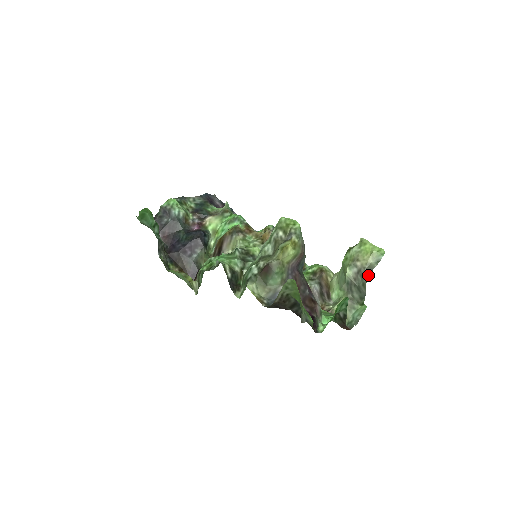
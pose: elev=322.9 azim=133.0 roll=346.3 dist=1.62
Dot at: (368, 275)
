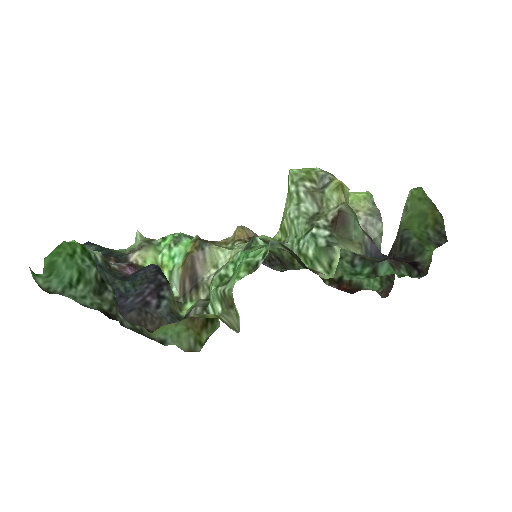
Dot at: (380, 218)
